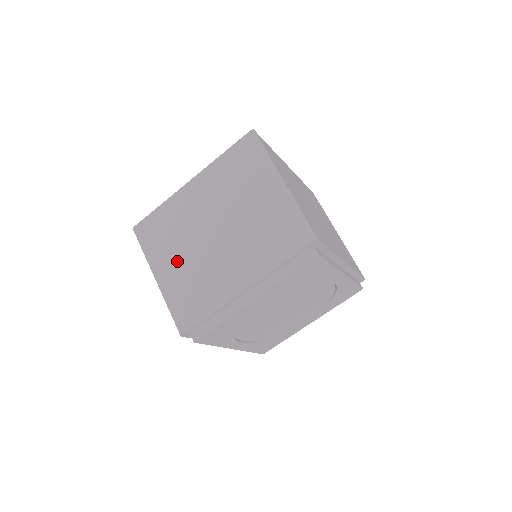
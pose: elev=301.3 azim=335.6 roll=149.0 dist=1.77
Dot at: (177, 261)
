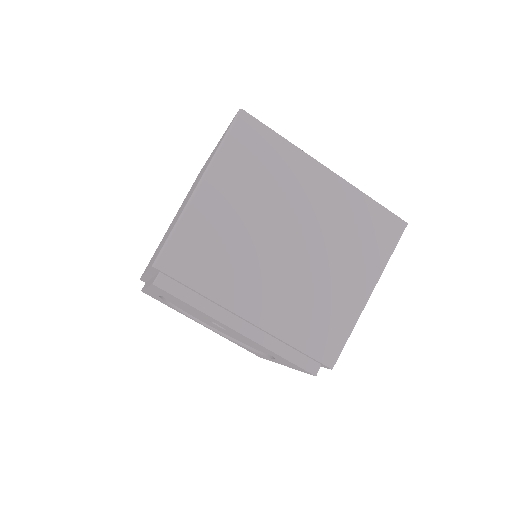
Dot at: (235, 207)
